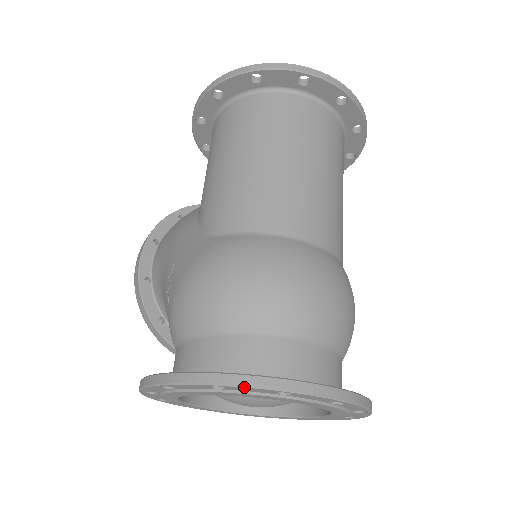
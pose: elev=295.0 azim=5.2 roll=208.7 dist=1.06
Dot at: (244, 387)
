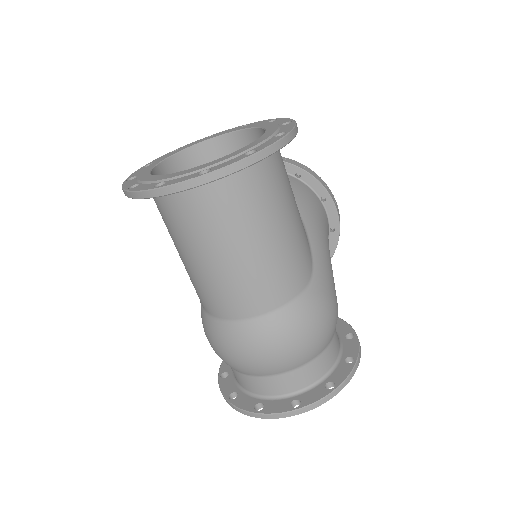
Dot at: occluded
